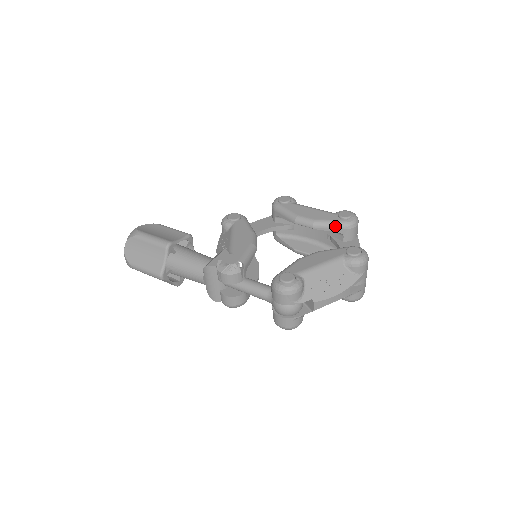
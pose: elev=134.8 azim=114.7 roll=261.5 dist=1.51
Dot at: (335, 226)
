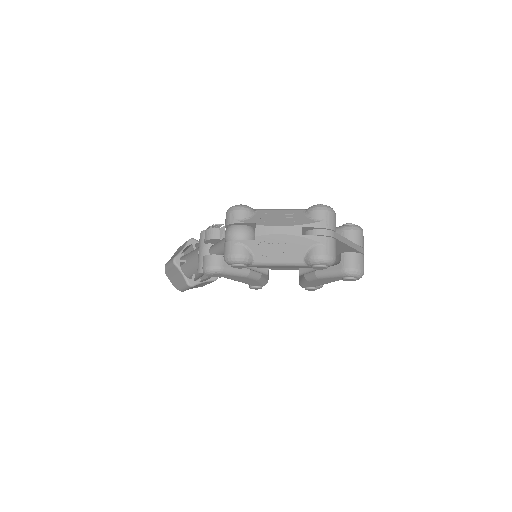
Dot at: occluded
